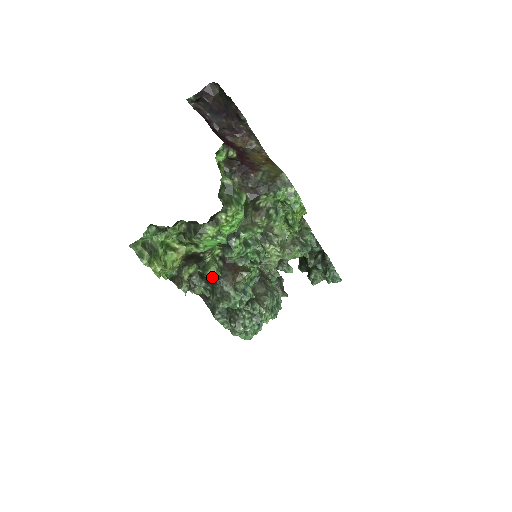
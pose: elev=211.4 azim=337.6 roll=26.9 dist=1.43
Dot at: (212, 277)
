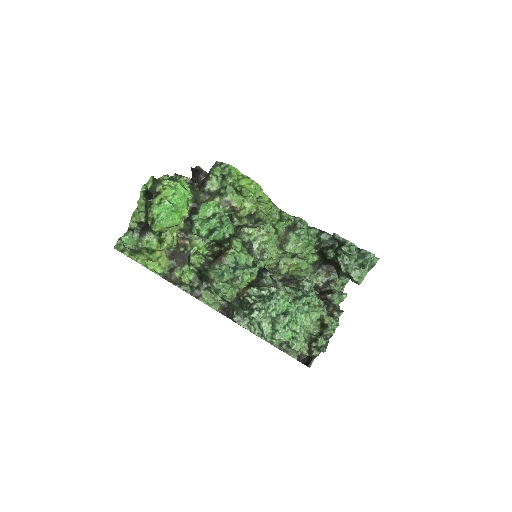
Dot at: (199, 265)
